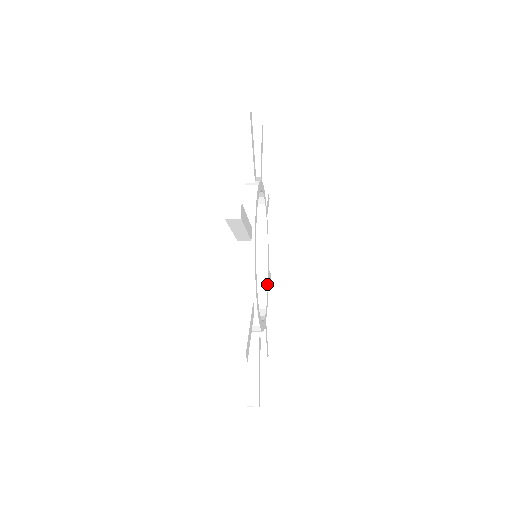
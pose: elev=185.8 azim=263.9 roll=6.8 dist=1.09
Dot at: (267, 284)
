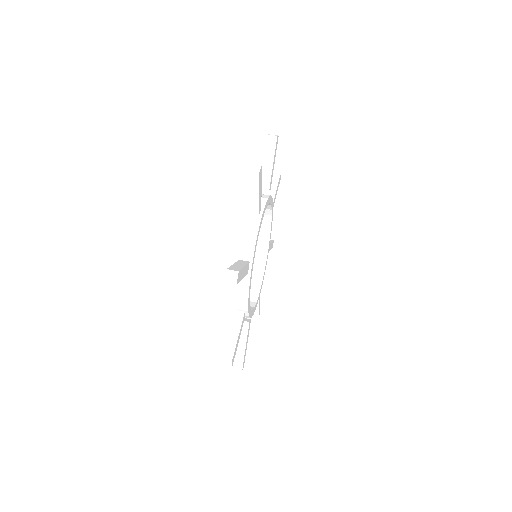
Dot at: (265, 264)
